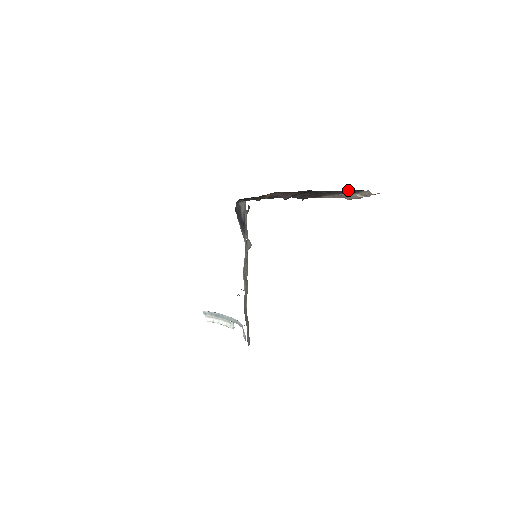
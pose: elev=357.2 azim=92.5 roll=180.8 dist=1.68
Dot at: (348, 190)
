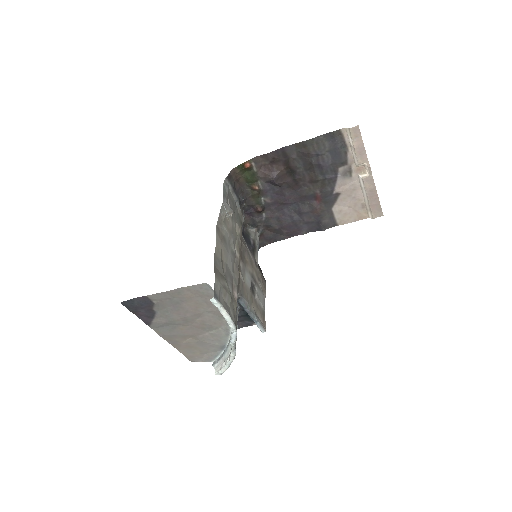
Dot at: (328, 141)
